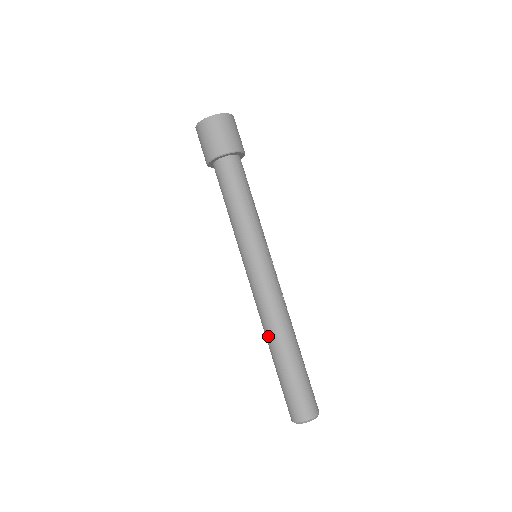
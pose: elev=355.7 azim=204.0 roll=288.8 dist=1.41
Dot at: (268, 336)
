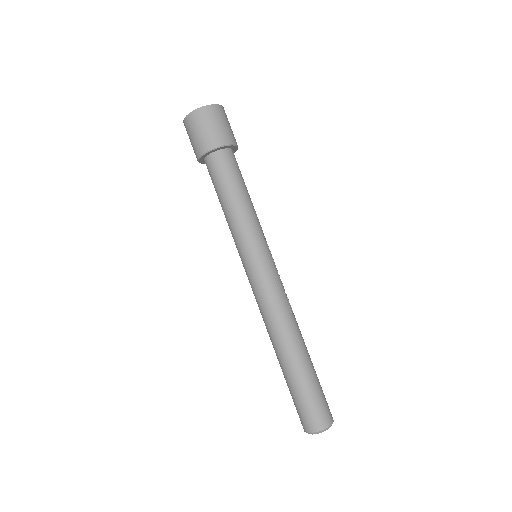
Dot at: (277, 341)
